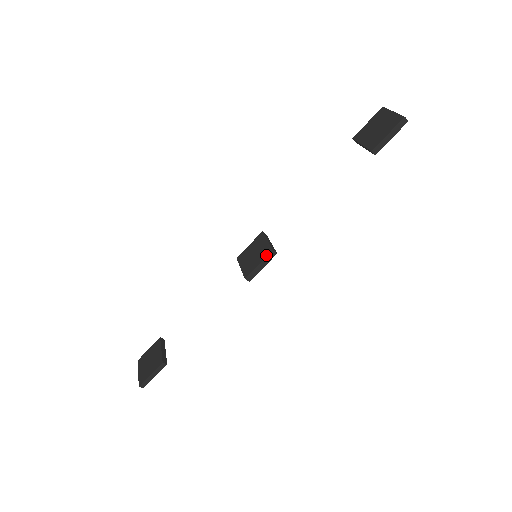
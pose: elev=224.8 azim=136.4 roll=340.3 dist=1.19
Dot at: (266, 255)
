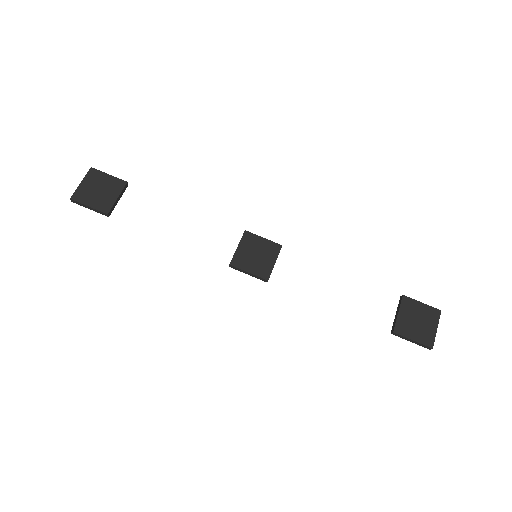
Dot at: (261, 275)
